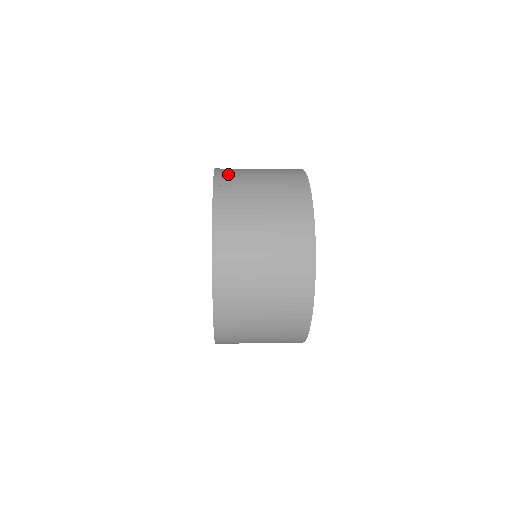
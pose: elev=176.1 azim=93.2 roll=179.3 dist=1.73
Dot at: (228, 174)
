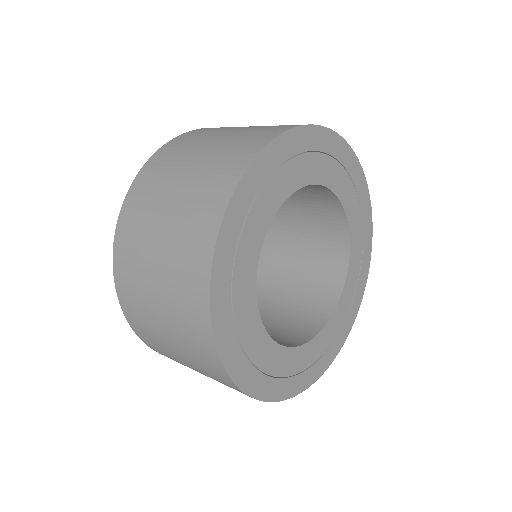
Dot at: (204, 130)
